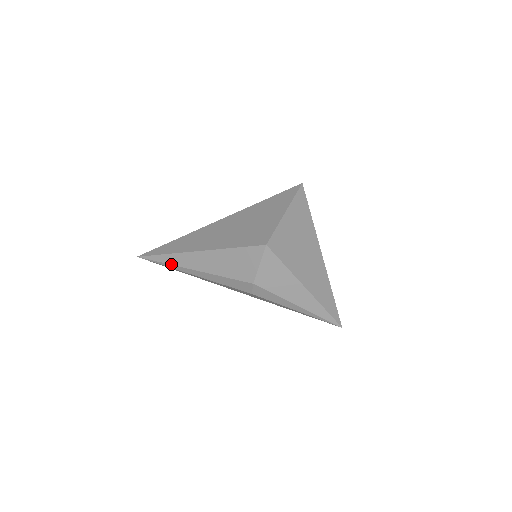
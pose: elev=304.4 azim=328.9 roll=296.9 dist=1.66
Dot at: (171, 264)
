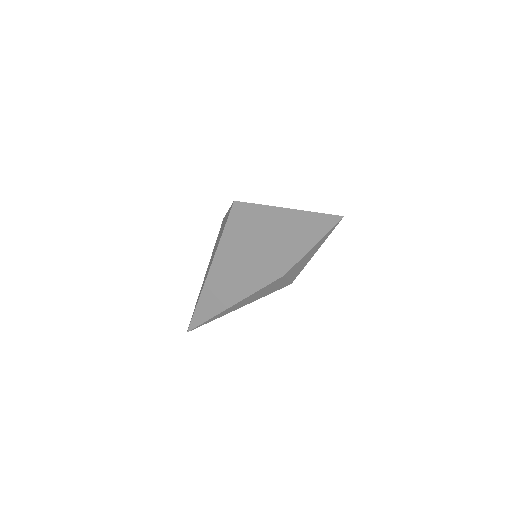
Dot at: occluded
